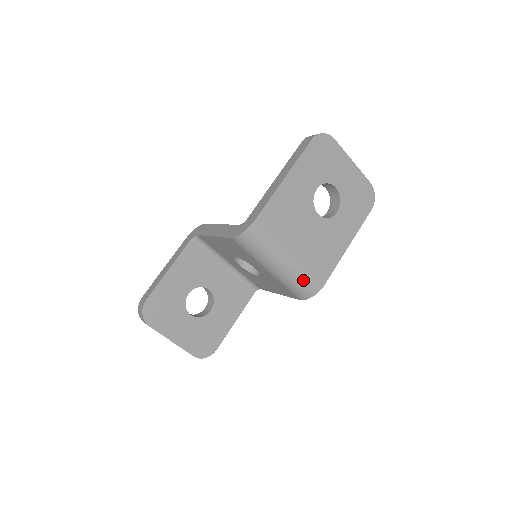
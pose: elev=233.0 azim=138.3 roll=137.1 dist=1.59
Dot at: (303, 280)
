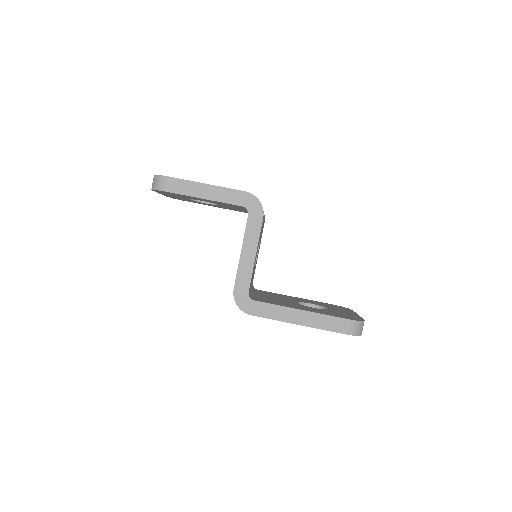
Dot at: occluded
